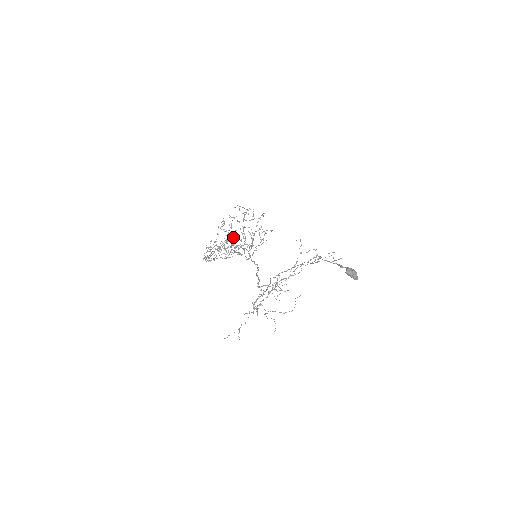
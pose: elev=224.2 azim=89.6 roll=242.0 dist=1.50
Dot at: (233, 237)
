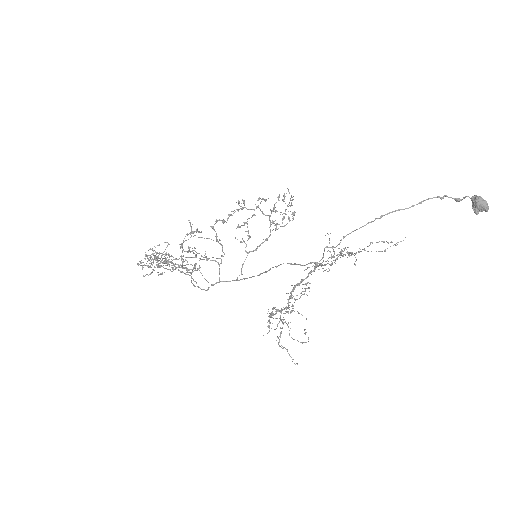
Dot at: occluded
